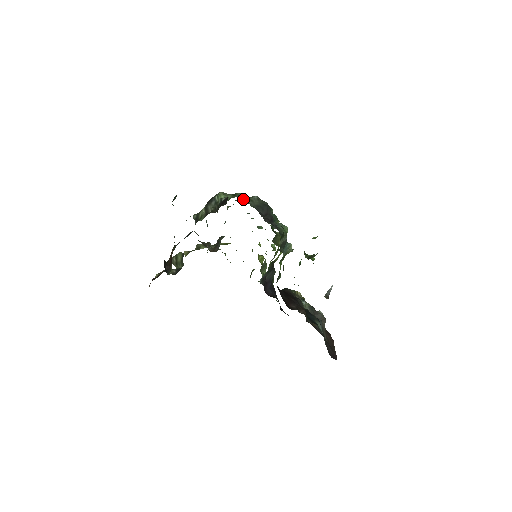
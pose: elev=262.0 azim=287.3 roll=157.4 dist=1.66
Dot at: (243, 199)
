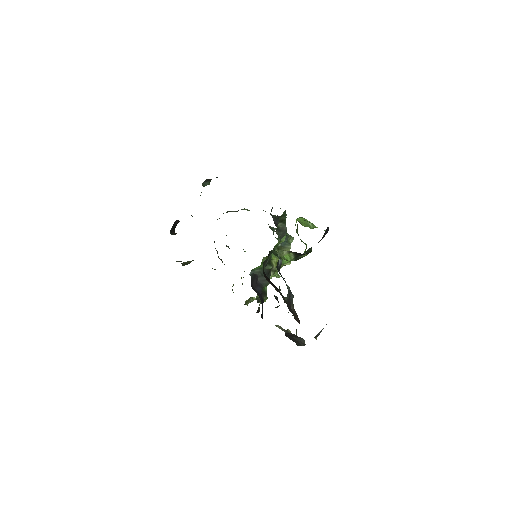
Dot at: (263, 210)
